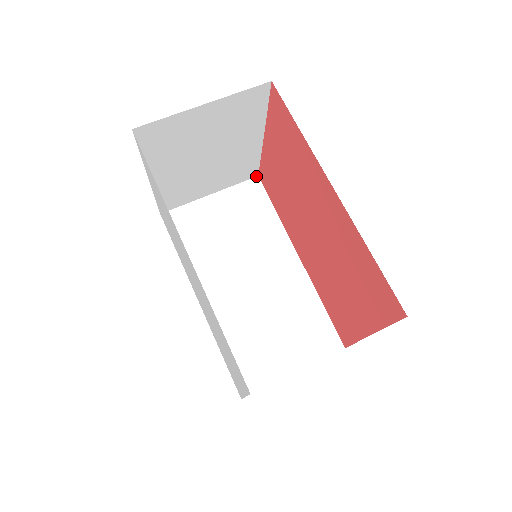
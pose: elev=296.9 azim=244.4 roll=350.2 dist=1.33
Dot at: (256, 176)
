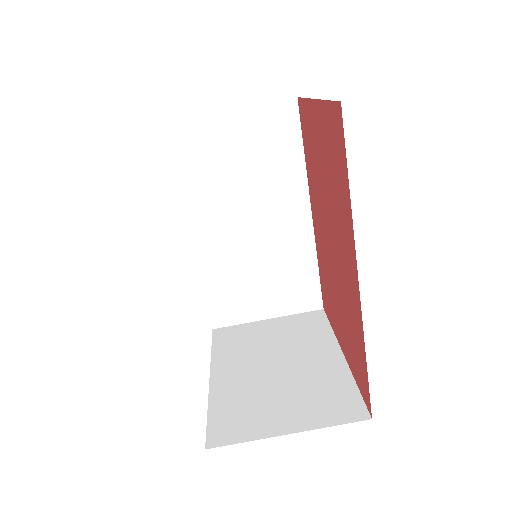
Dot at: occluded
